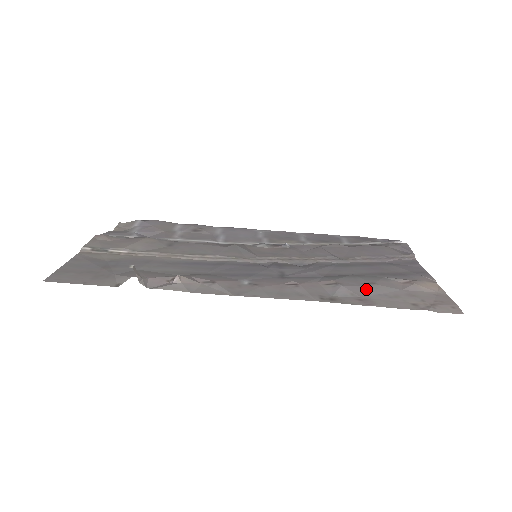
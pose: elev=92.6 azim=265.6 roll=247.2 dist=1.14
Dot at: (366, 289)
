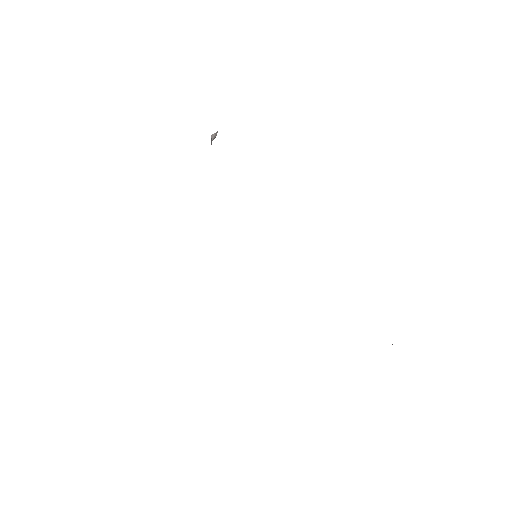
Dot at: occluded
